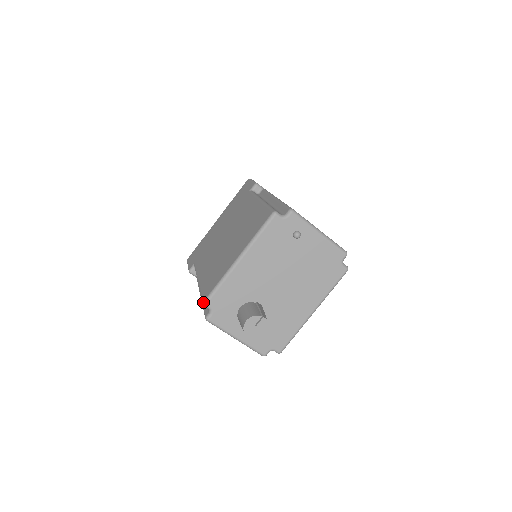
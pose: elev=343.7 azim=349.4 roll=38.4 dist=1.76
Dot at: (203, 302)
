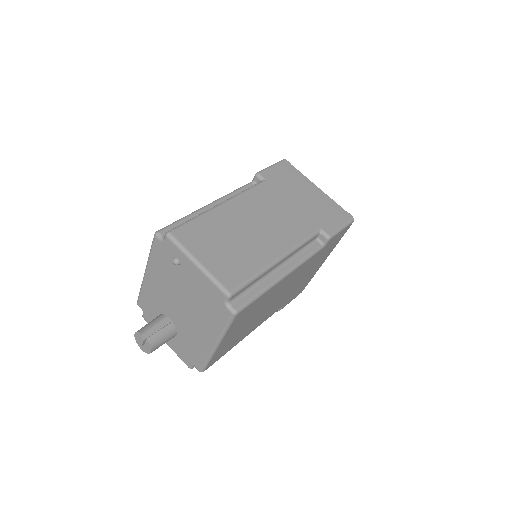
Dot at: (137, 301)
